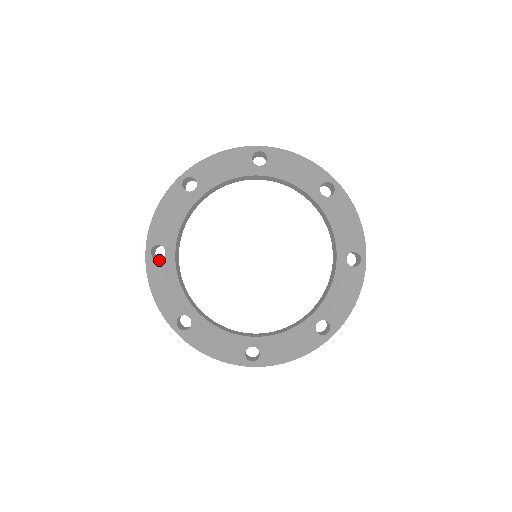
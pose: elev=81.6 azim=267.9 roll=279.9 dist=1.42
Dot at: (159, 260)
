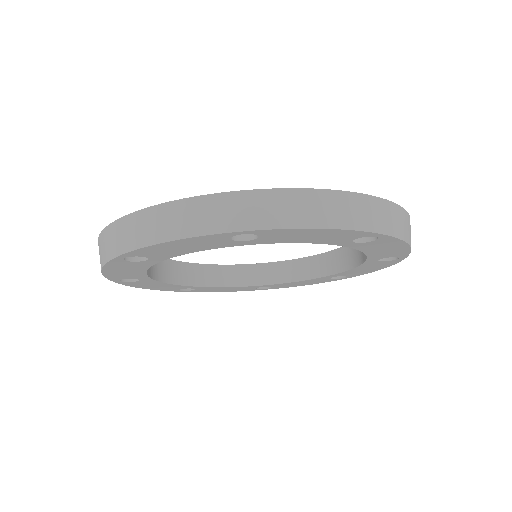
Dot at: (135, 282)
